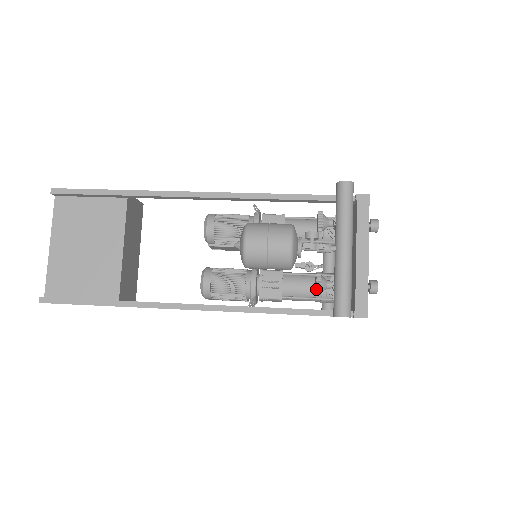
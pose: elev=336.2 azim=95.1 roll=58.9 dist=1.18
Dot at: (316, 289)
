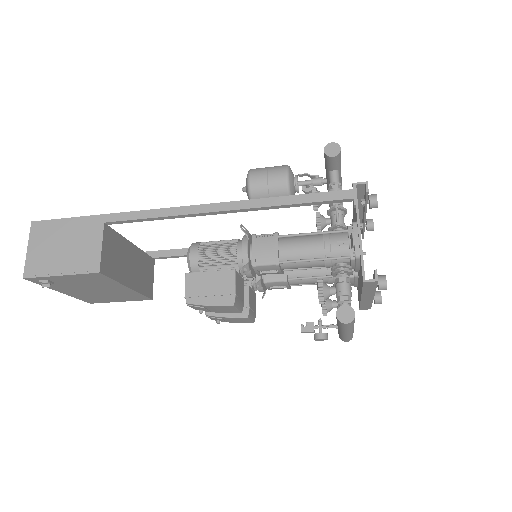
Dot at: occluded
